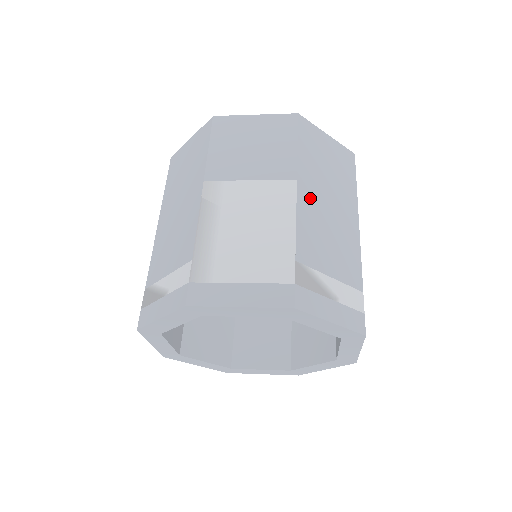
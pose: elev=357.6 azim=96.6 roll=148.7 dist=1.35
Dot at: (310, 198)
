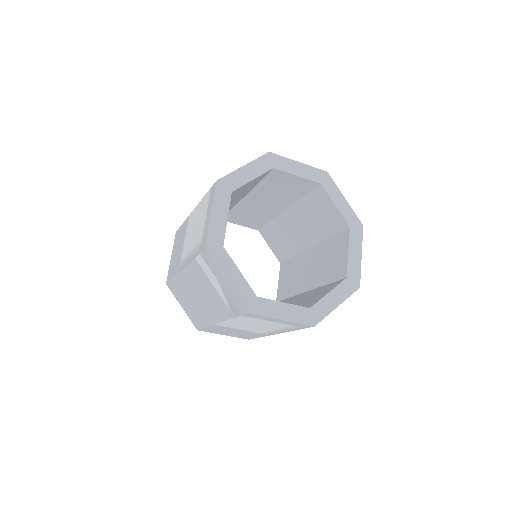
Dot at: occluded
